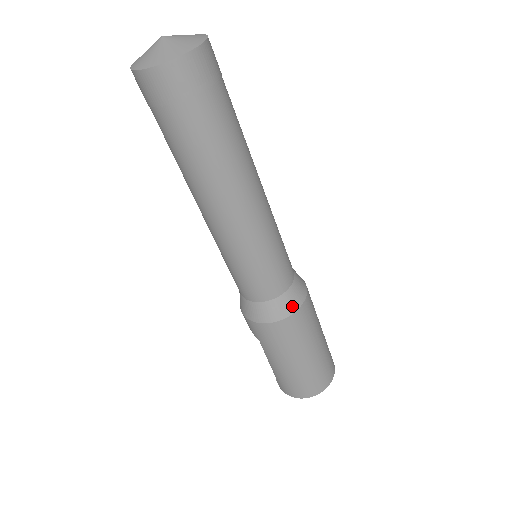
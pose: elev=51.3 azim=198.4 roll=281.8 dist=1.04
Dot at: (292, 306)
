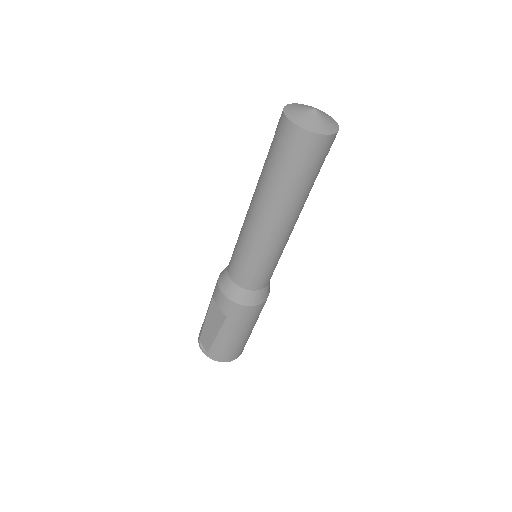
Dot at: (266, 295)
